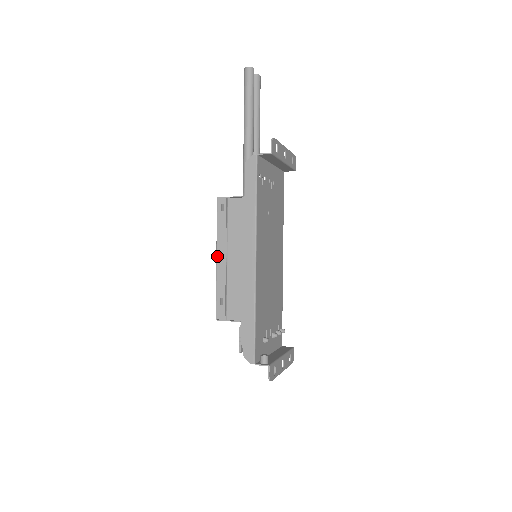
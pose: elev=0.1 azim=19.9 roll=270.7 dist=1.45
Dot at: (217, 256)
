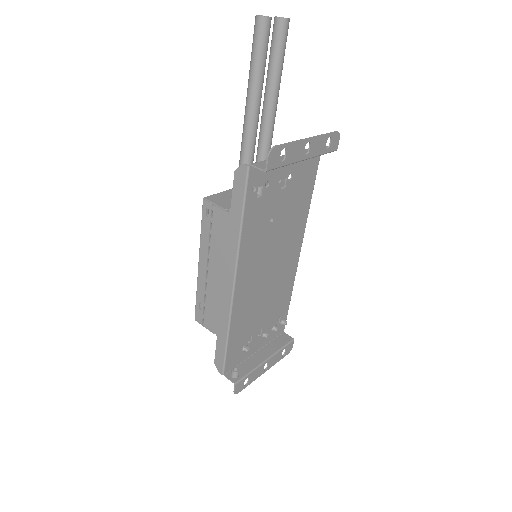
Dot at: (199, 261)
